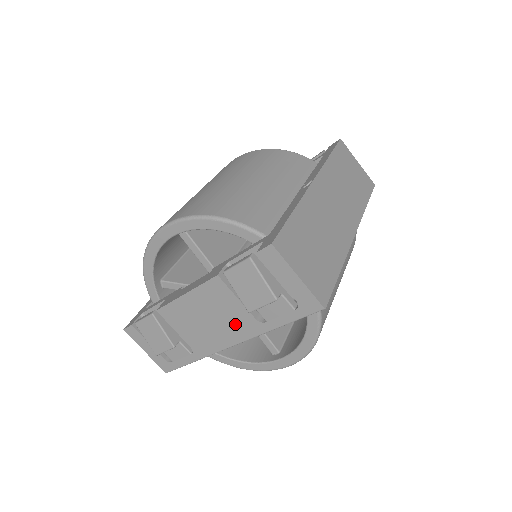
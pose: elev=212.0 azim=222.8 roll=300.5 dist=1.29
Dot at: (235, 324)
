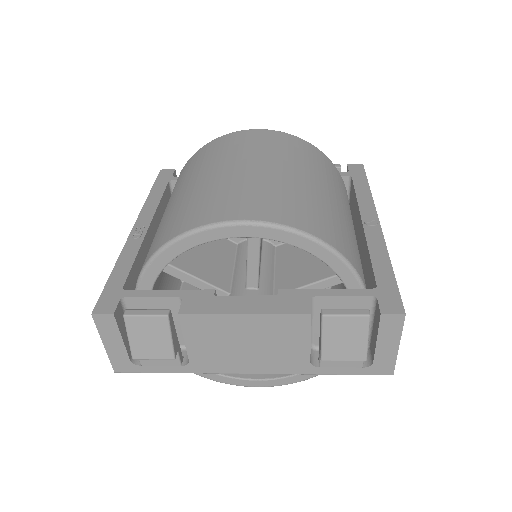
Dot at: (279, 358)
